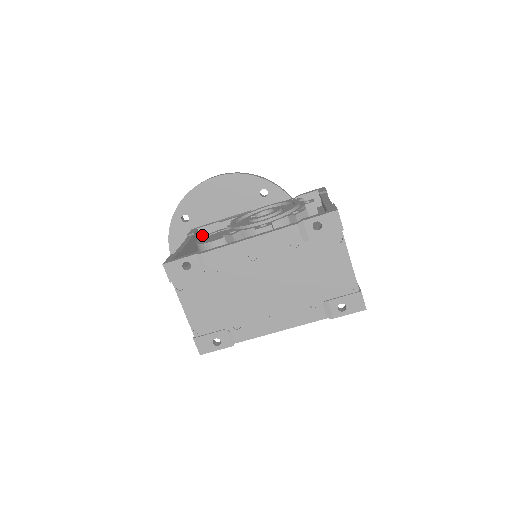
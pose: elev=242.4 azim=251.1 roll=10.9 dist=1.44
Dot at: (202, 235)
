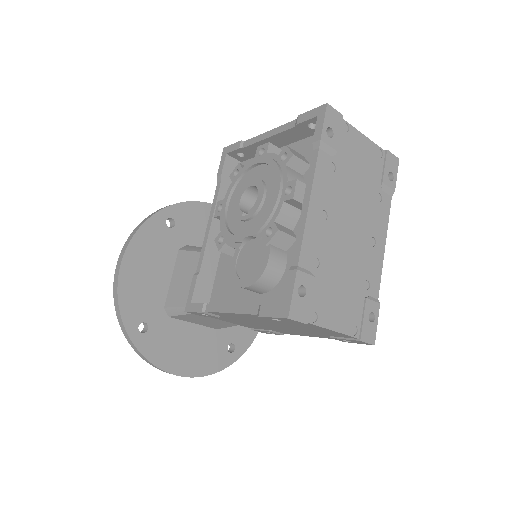
Dot at: (200, 302)
